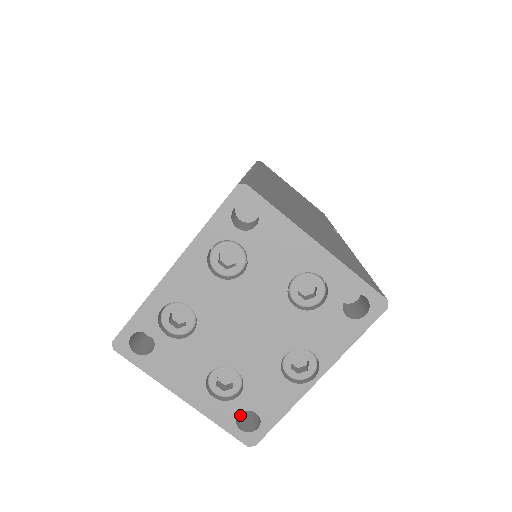
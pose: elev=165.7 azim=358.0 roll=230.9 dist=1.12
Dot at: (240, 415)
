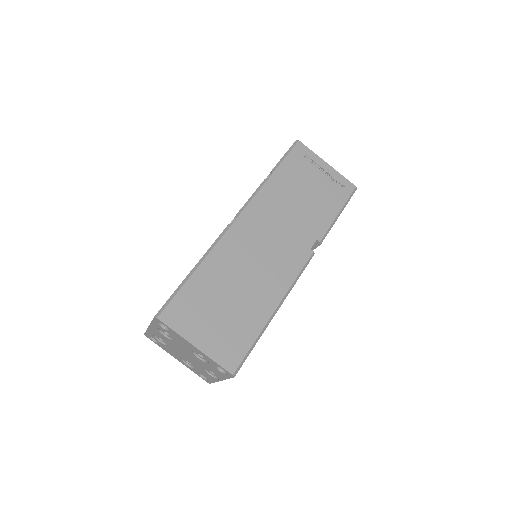
Dot at: occluded
